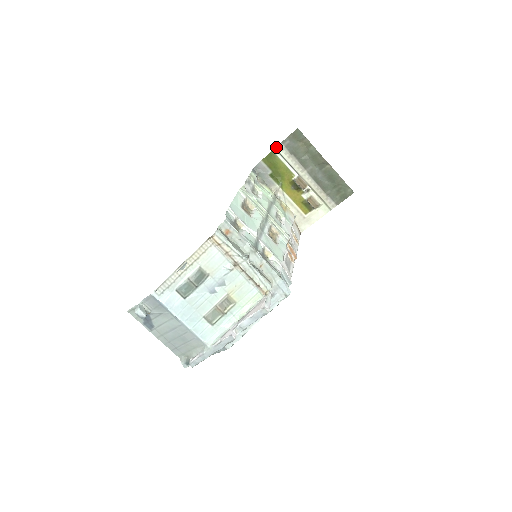
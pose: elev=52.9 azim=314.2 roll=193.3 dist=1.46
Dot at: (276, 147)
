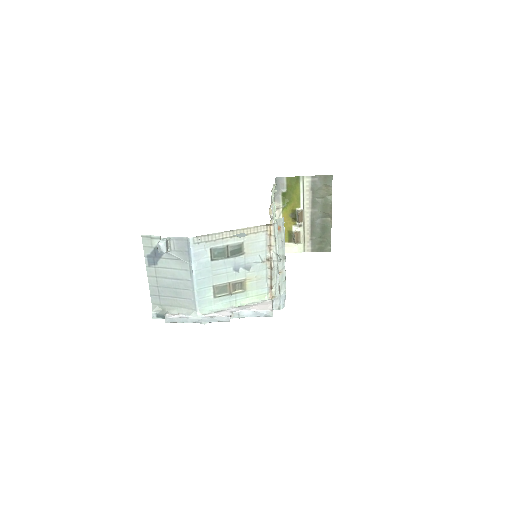
Dot at: (305, 176)
